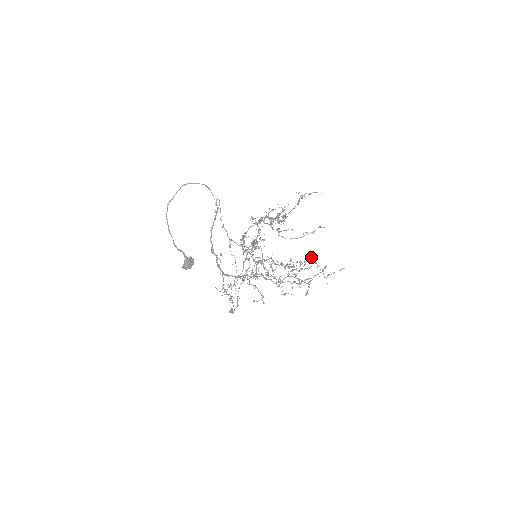
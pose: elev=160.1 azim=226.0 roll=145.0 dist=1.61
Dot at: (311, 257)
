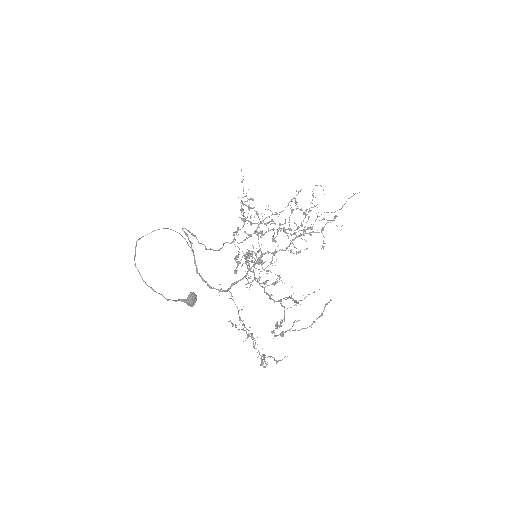
Dot at: occluded
